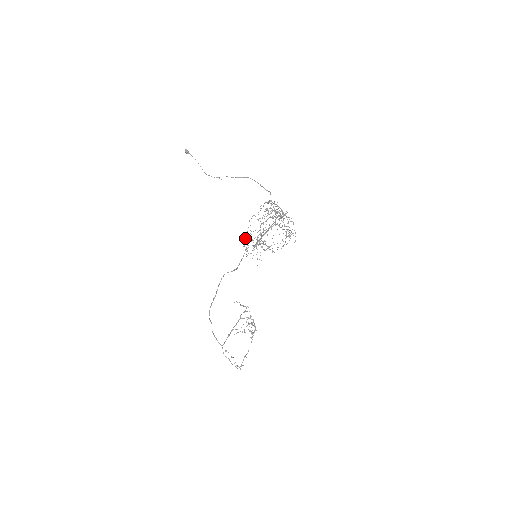
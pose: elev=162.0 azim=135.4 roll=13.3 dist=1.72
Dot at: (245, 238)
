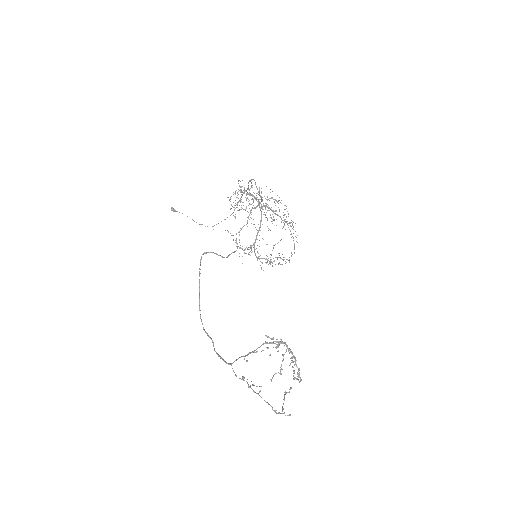
Dot at: (240, 247)
